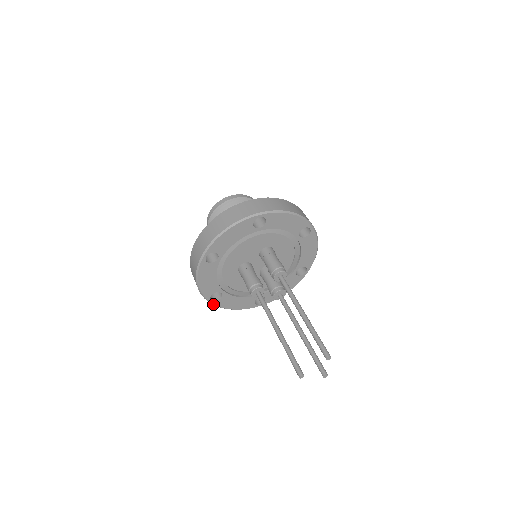
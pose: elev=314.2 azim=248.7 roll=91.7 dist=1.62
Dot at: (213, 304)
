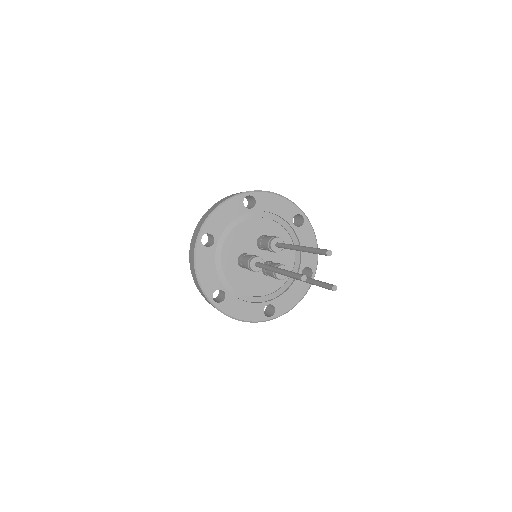
Dot at: (217, 308)
